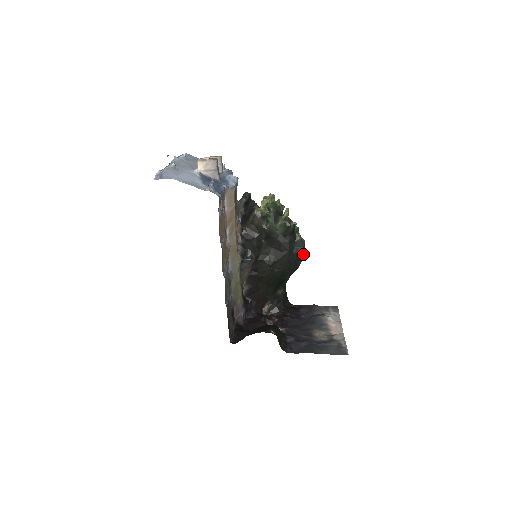
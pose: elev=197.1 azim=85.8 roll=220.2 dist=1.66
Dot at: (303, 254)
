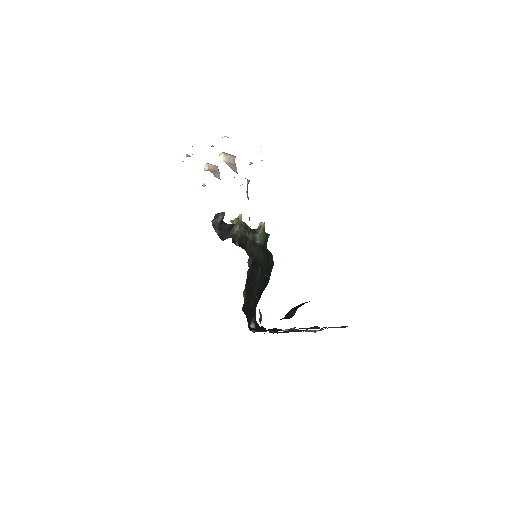
Dot at: occluded
